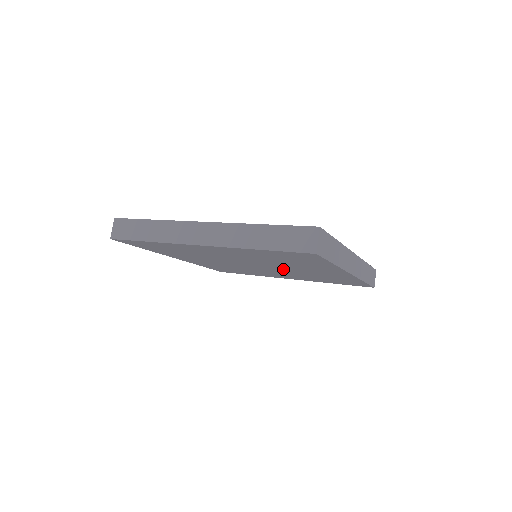
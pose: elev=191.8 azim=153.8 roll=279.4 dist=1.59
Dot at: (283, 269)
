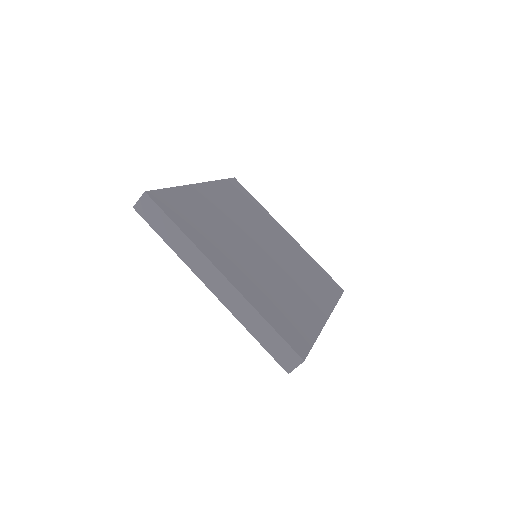
Dot at: occluded
